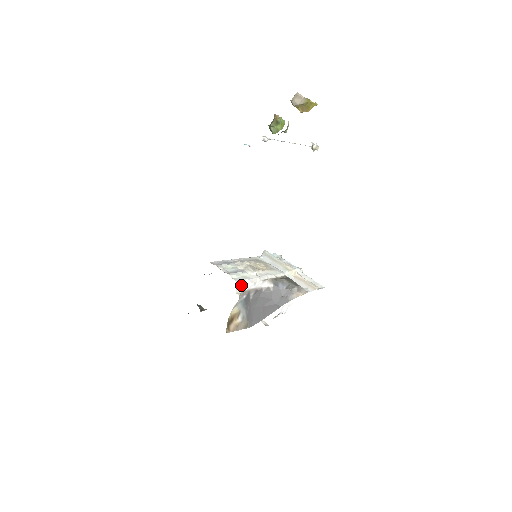
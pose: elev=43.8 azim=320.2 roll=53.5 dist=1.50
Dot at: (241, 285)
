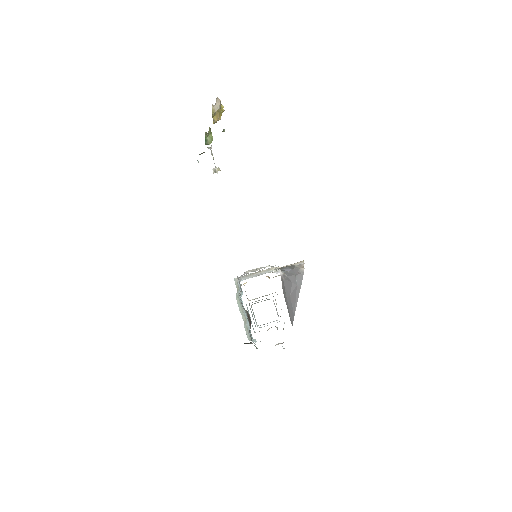
Dot at: occluded
